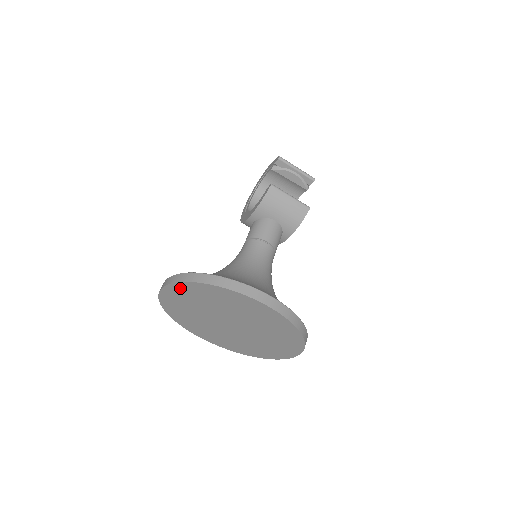
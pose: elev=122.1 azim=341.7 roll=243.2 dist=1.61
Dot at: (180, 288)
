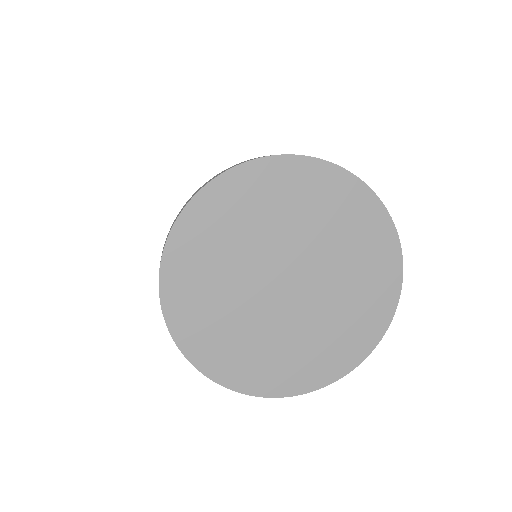
Dot at: (310, 172)
